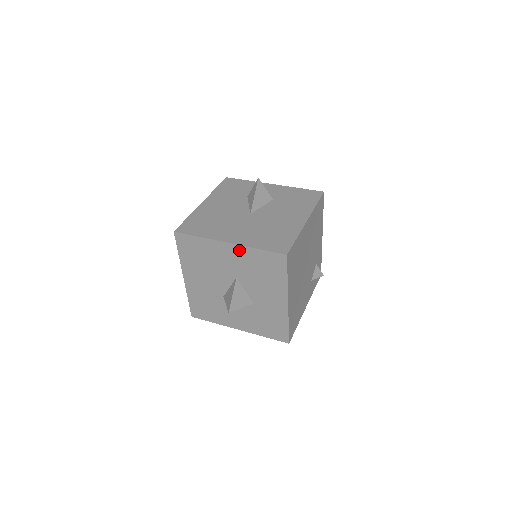
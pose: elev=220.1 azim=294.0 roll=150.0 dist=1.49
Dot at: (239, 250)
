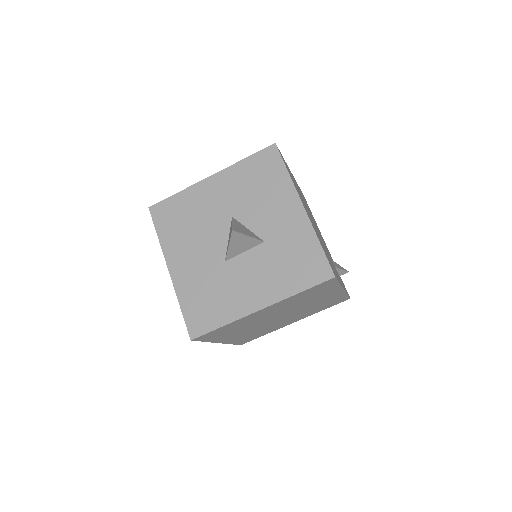
Dot at: (224, 176)
